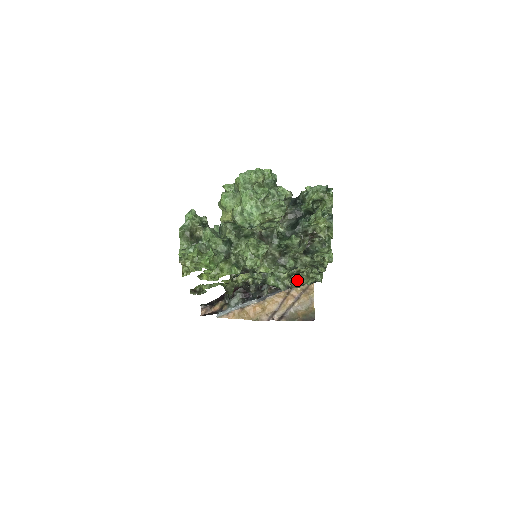
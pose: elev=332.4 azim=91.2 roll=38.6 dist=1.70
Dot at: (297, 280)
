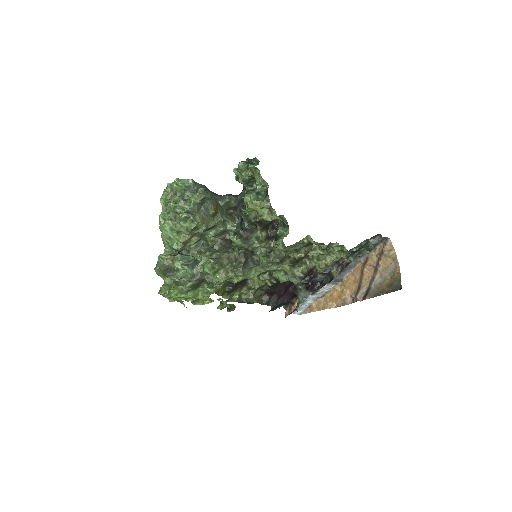
Dot at: (317, 263)
